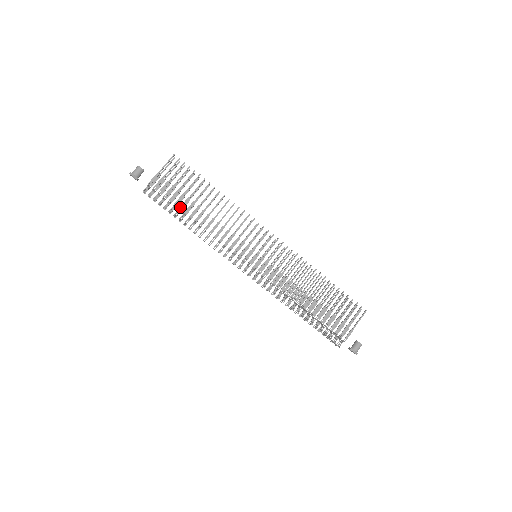
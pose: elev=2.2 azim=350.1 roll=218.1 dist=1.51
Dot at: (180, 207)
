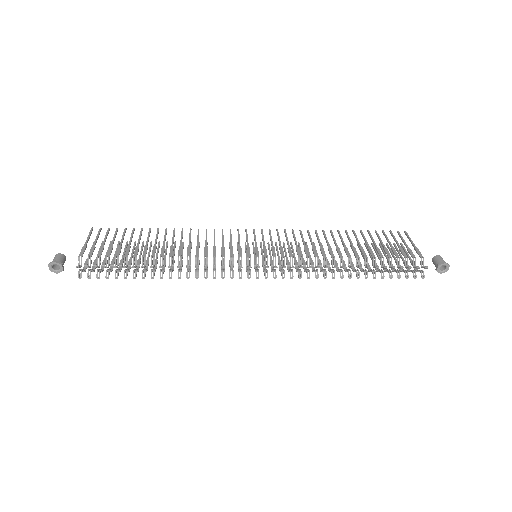
Dot at: (133, 256)
